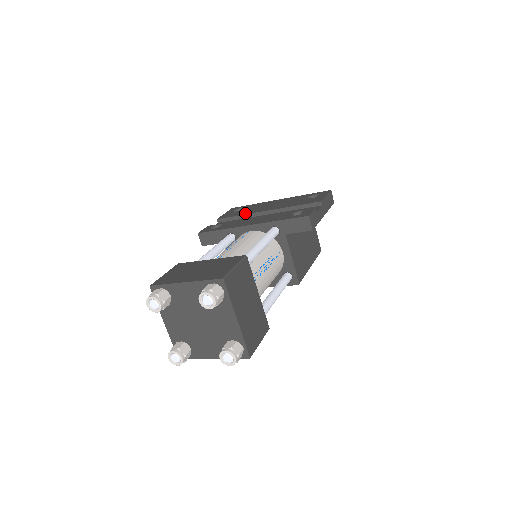
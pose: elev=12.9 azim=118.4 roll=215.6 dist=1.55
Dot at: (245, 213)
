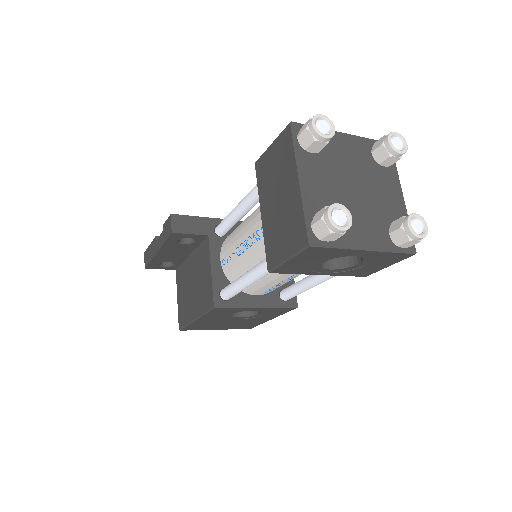
Dot at: occluded
